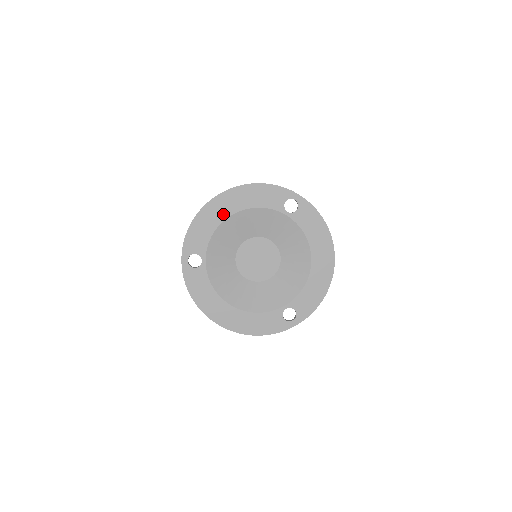
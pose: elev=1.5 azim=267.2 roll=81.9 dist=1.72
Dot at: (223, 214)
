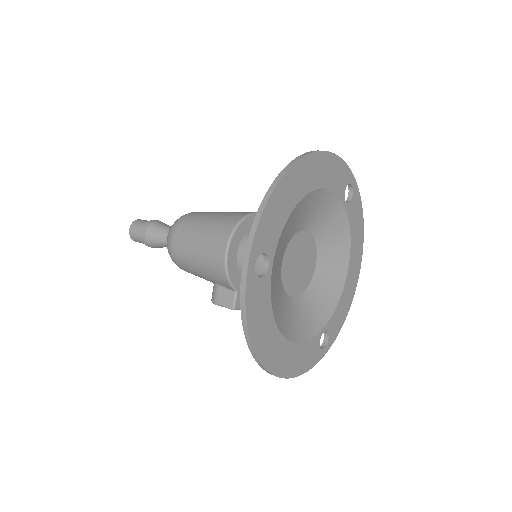
Dot at: (300, 191)
